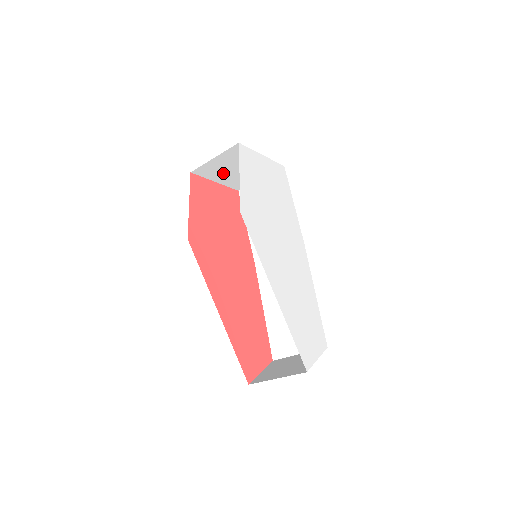
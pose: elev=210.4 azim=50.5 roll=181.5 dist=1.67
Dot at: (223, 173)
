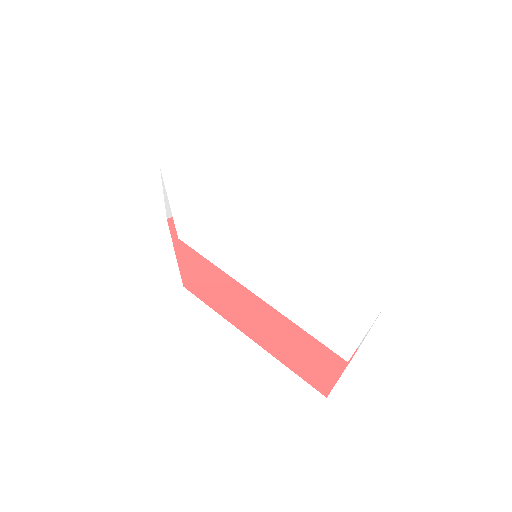
Dot at: occluded
